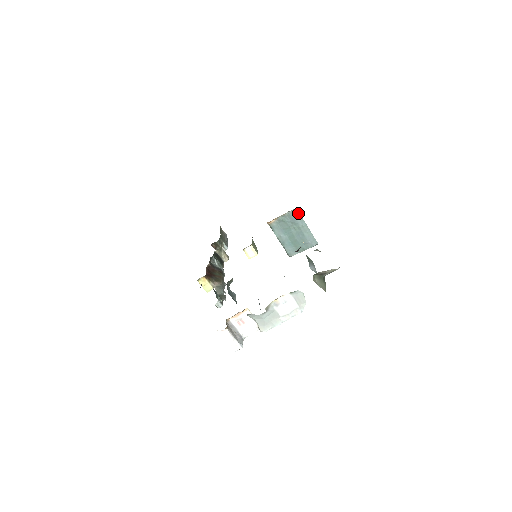
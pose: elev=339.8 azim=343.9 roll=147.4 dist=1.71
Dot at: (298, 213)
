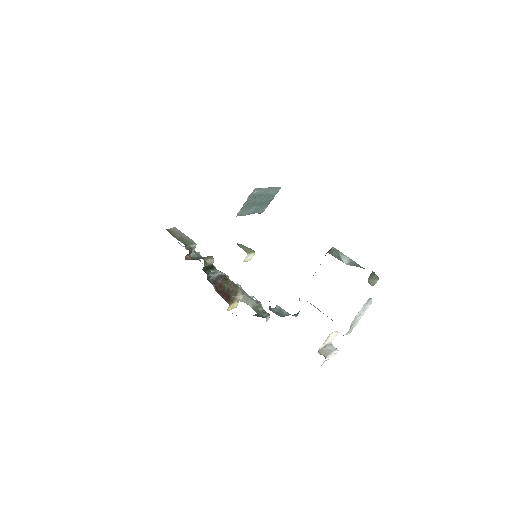
Dot at: (257, 189)
